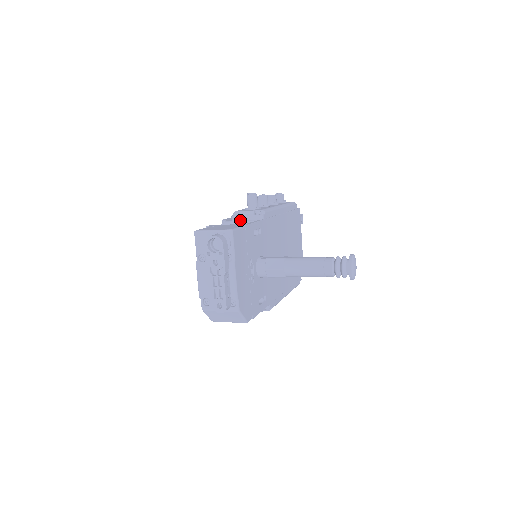
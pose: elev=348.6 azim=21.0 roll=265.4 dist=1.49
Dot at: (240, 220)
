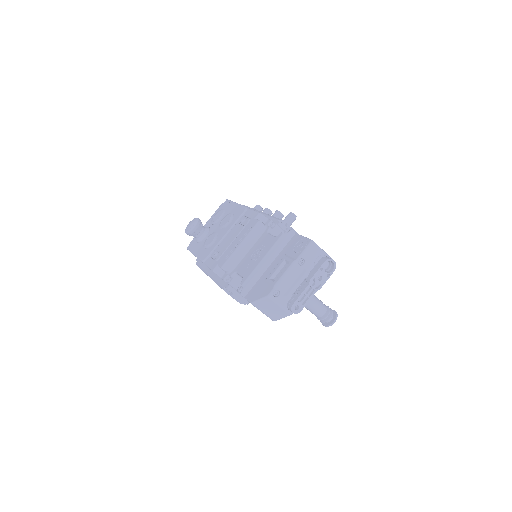
Dot at: occluded
